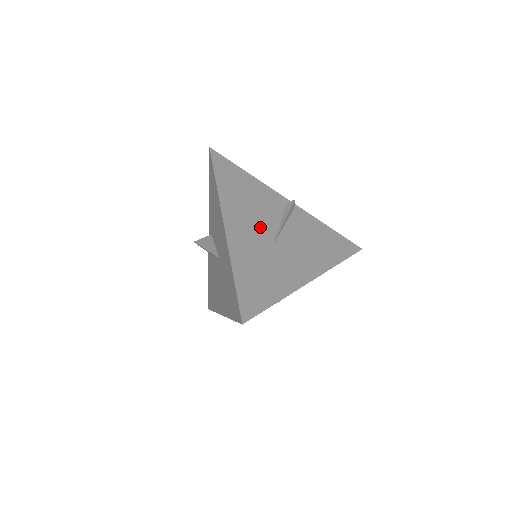
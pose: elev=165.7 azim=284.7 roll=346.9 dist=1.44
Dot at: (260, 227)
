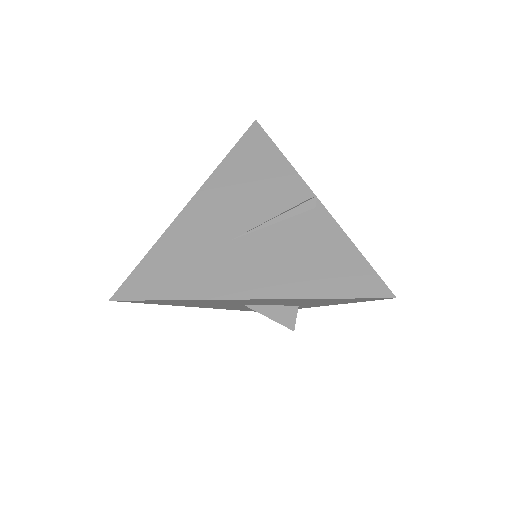
Dot at: (235, 215)
